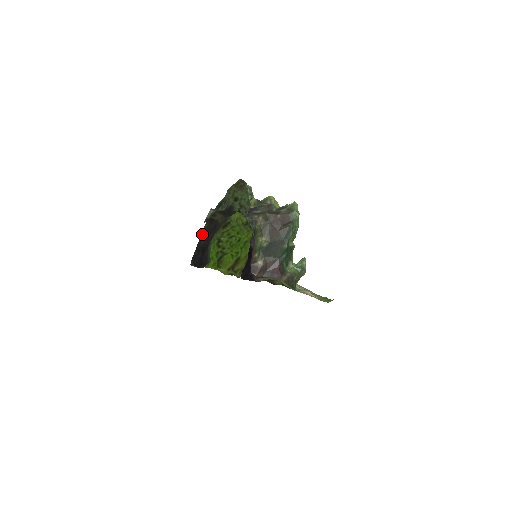
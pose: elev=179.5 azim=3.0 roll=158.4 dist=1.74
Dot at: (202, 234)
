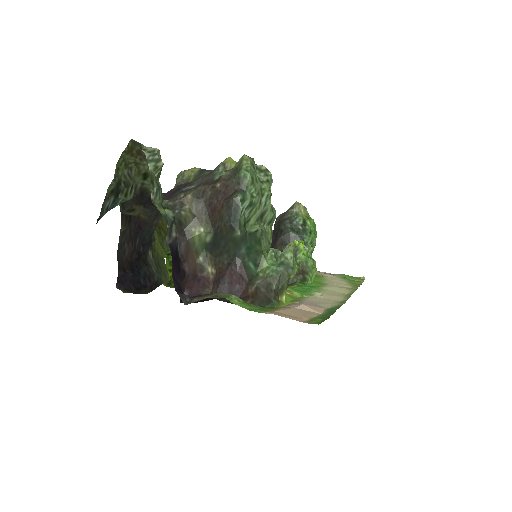
Dot at: (120, 243)
